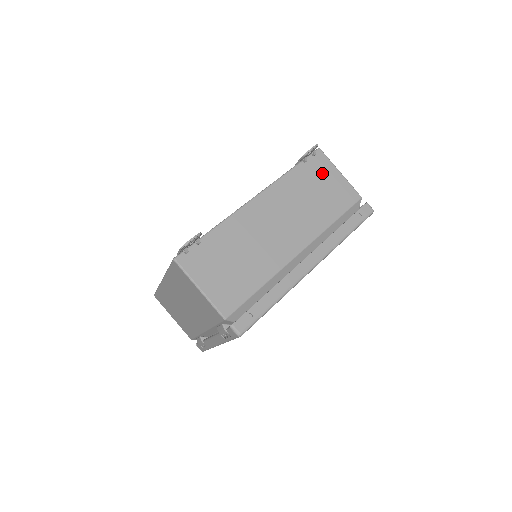
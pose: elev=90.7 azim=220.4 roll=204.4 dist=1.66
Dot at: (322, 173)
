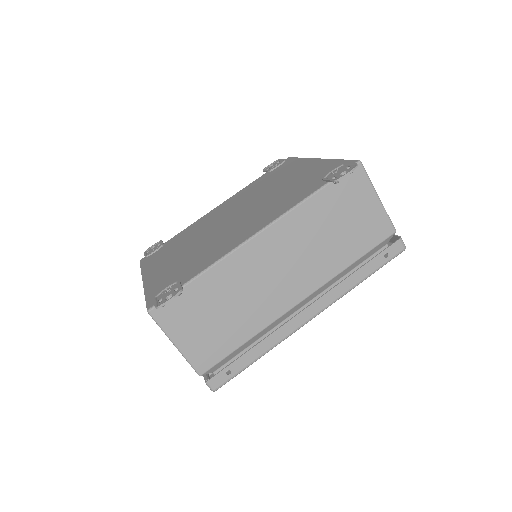
Dot at: (354, 198)
